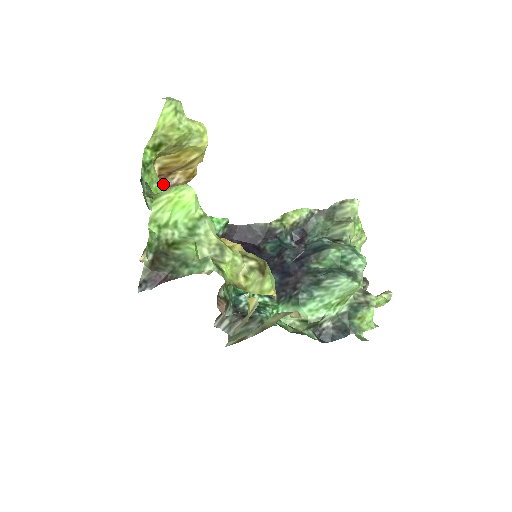
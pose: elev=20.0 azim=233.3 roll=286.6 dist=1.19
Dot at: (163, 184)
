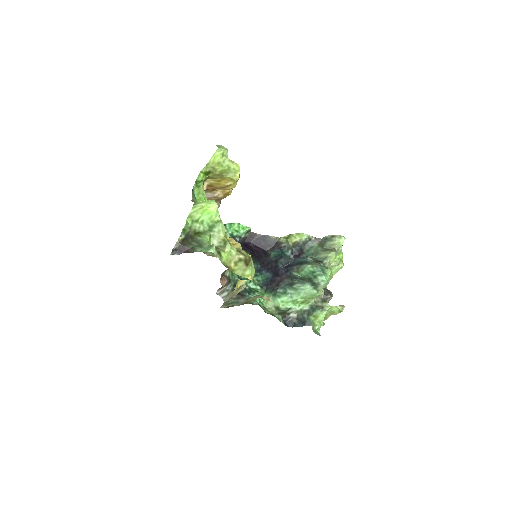
Dot at: (209, 195)
